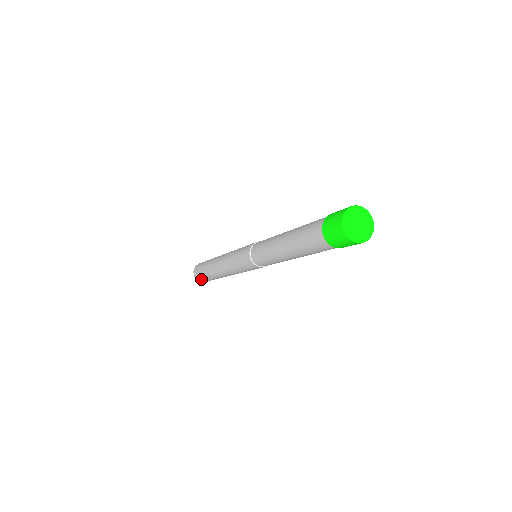
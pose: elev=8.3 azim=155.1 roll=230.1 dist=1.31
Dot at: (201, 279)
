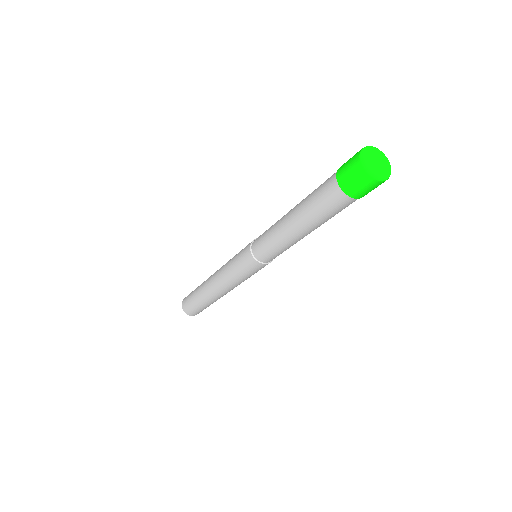
Dot at: (192, 311)
